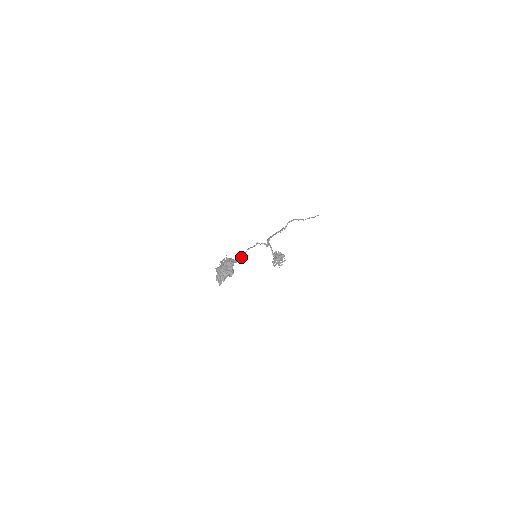
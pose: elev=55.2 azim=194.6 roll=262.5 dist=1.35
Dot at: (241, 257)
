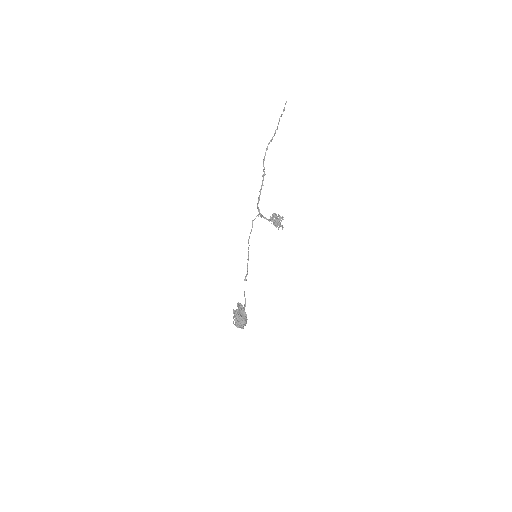
Dot at: (247, 267)
